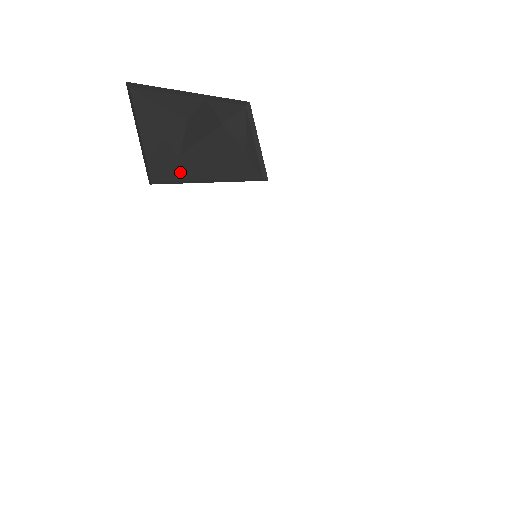
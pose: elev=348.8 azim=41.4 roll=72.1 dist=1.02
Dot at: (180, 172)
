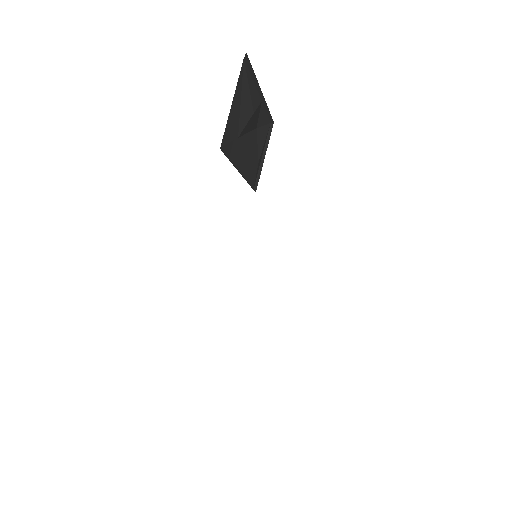
Dot at: (232, 151)
